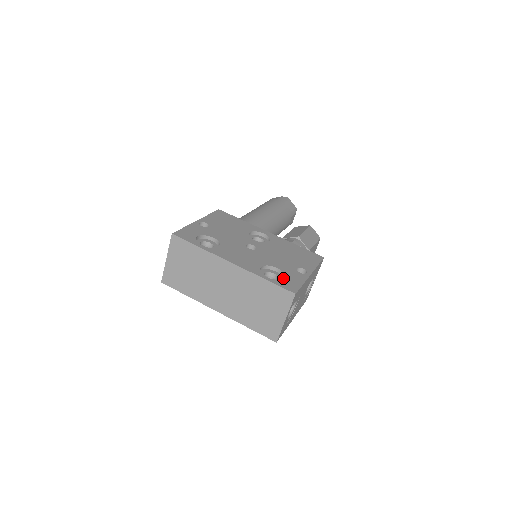
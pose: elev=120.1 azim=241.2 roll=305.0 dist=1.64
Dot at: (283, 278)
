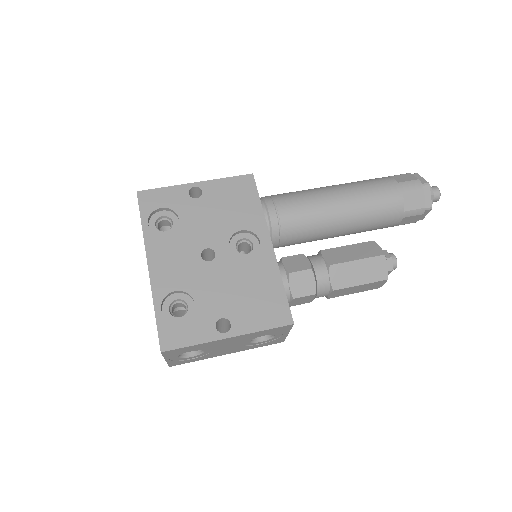
Dot at: (188, 320)
